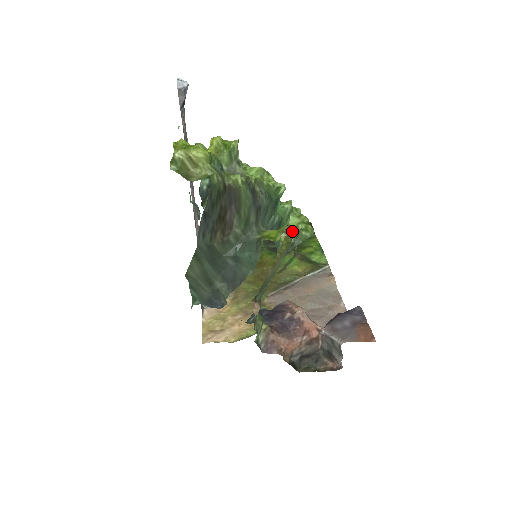
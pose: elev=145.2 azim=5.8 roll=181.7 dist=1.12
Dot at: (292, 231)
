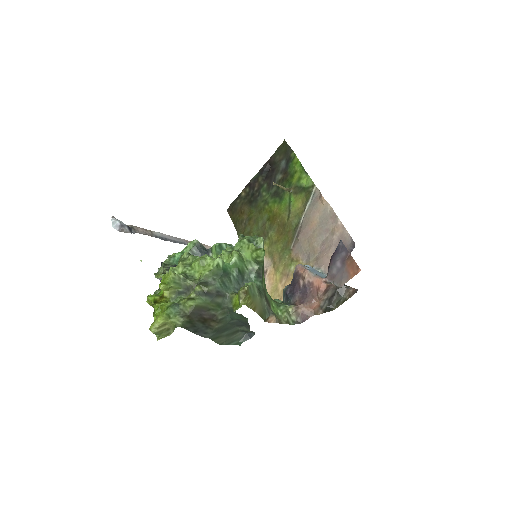
Dot at: (244, 294)
